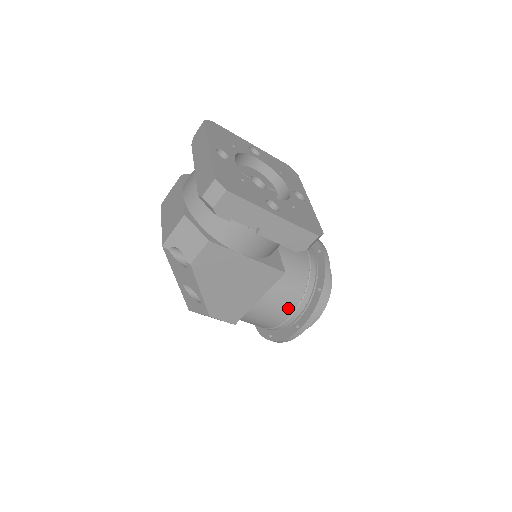
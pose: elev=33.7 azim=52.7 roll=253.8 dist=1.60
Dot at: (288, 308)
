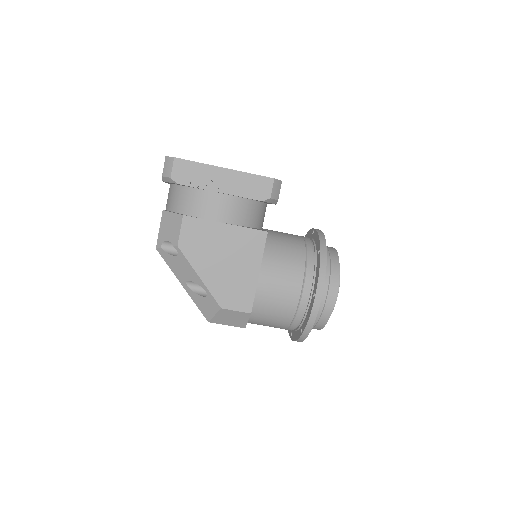
Dot at: (295, 278)
